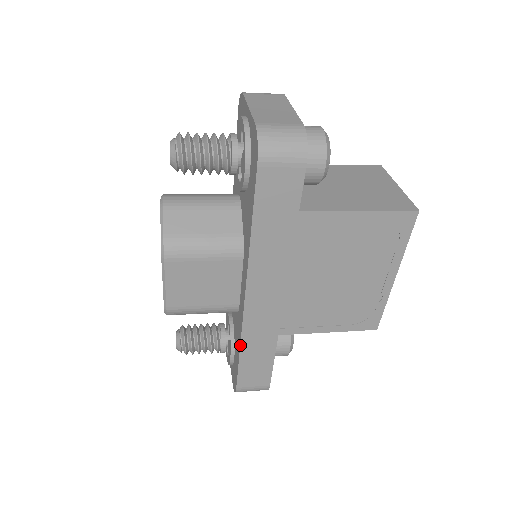
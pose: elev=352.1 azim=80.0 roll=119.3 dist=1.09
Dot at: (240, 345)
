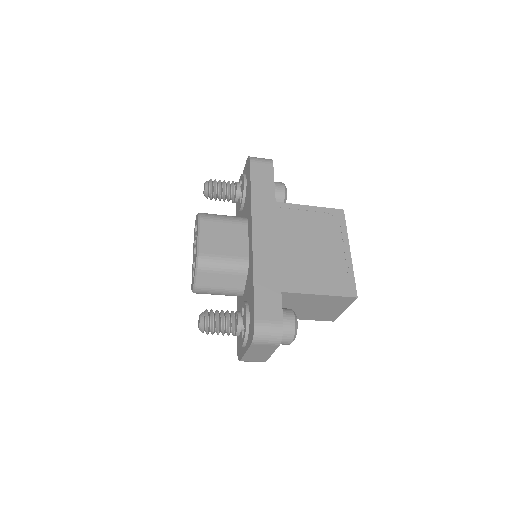
Dot at: (253, 272)
